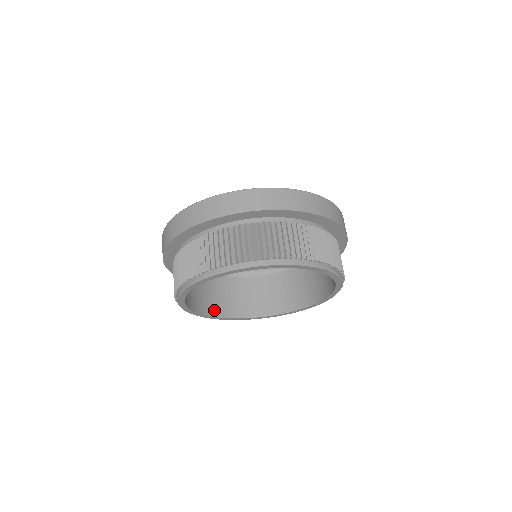
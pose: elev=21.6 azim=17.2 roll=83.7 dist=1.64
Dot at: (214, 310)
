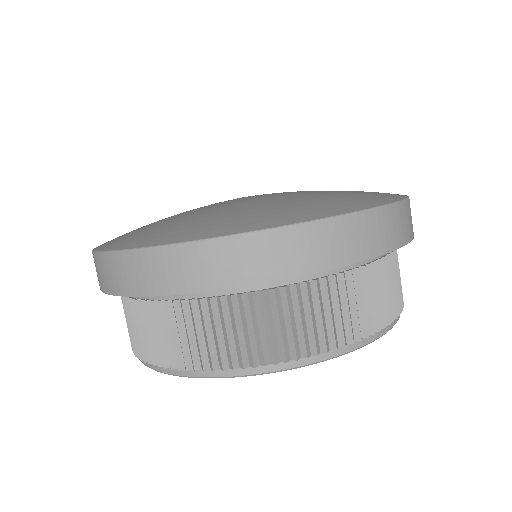
Dot at: occluded
